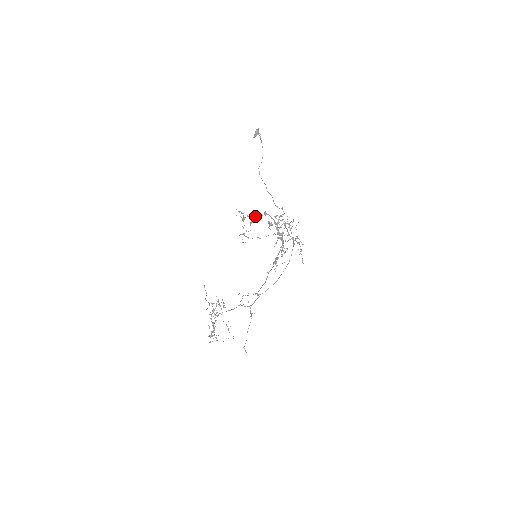
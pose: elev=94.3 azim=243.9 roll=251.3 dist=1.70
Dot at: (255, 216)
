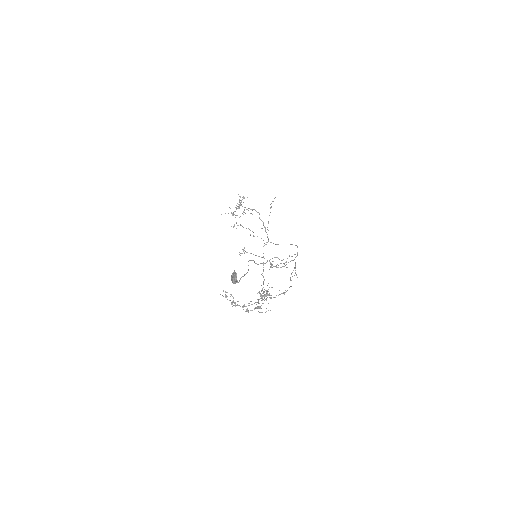
Dot at: (235, 303)
